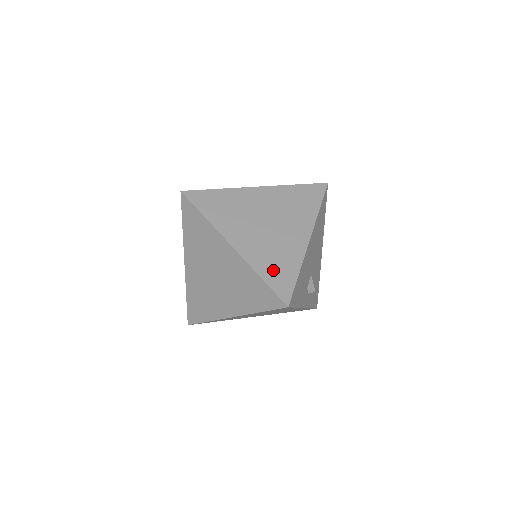
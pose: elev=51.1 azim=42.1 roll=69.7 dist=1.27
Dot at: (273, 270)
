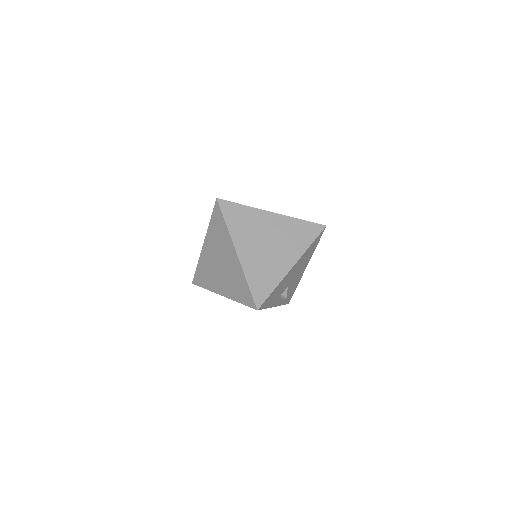
Dot at: (258, 280)
